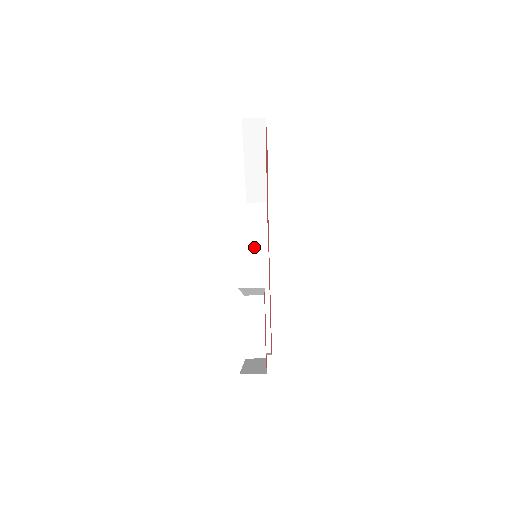
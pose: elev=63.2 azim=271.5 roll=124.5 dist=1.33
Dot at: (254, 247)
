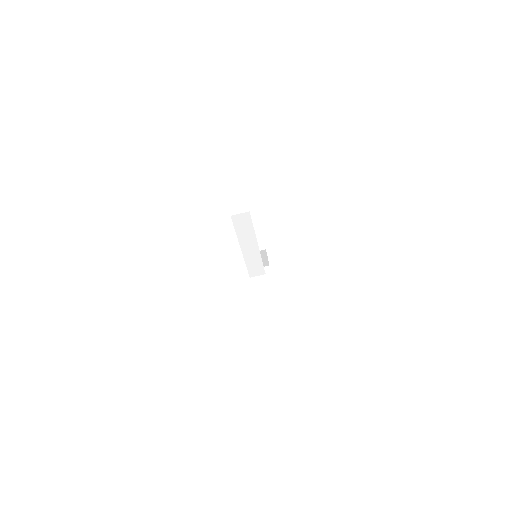
Dot at: occluded
